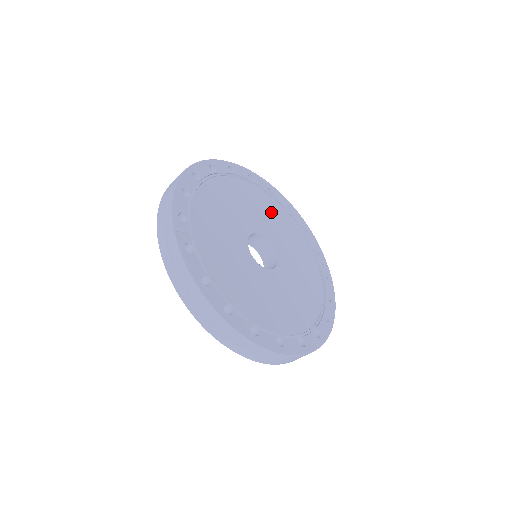
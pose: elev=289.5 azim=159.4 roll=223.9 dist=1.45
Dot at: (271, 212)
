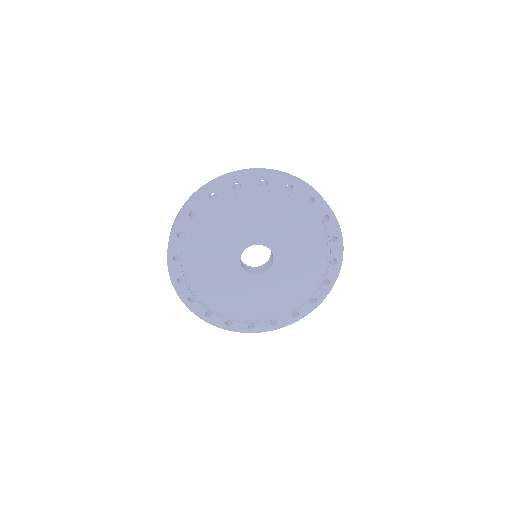
Dot at: (265, 210)
